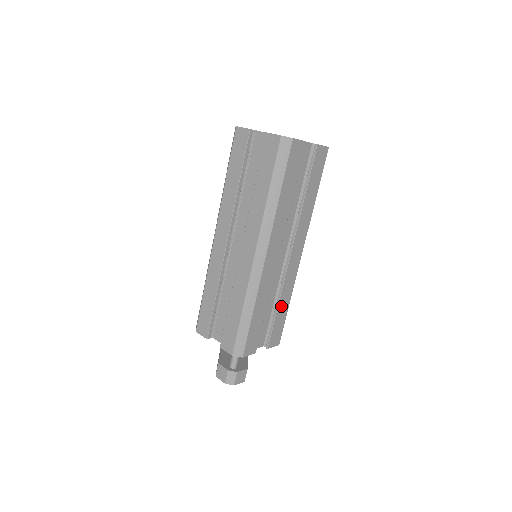
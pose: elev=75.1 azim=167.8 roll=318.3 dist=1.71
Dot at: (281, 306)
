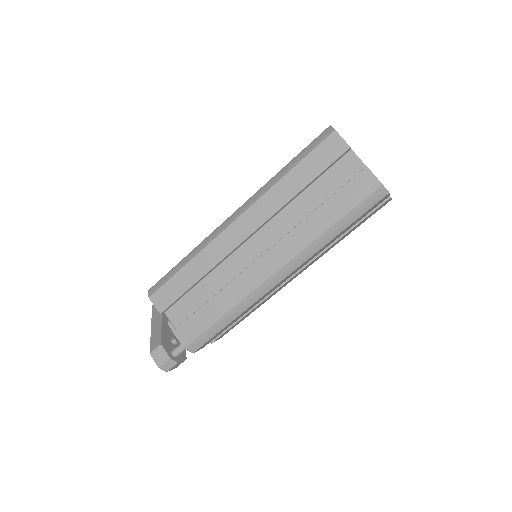
Dot at: (249, 313)
